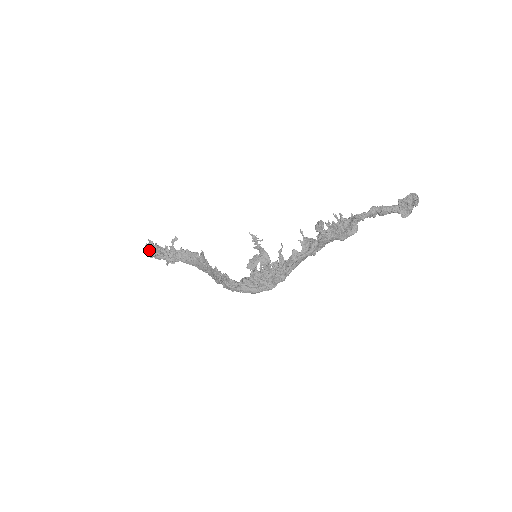
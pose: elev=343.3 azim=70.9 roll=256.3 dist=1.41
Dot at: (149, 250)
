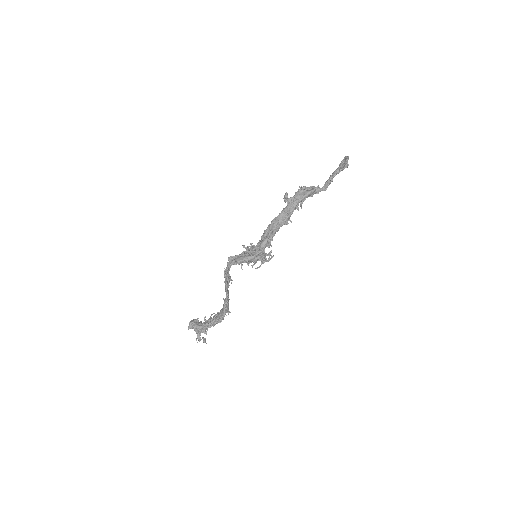
Dot at: occluded
